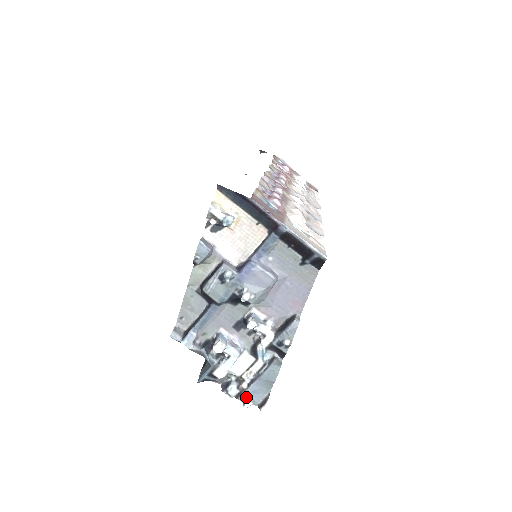
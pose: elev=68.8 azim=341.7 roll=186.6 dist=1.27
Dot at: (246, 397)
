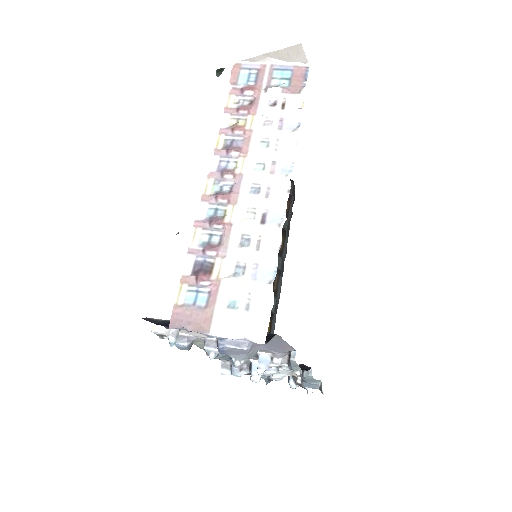
Dot at: (306, 388)
